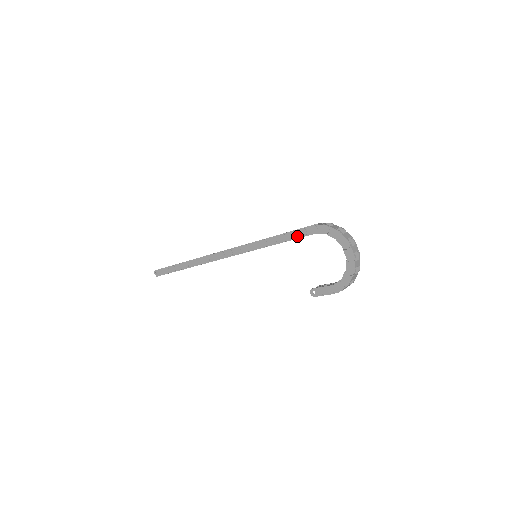
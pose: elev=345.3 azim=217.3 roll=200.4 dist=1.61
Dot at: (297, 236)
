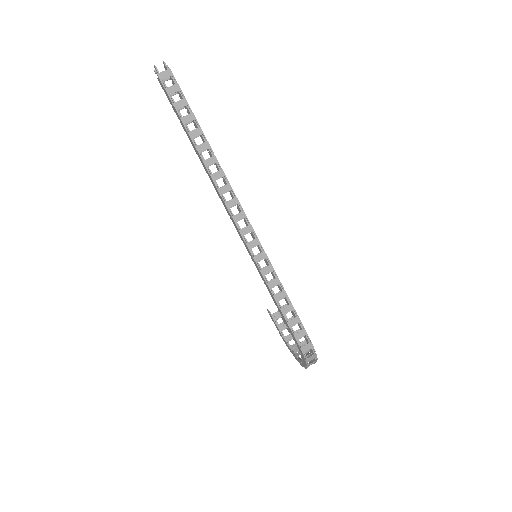
Dot at: (285, 323)
